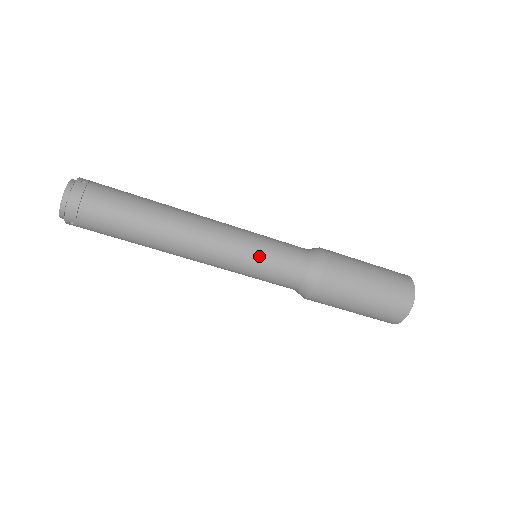
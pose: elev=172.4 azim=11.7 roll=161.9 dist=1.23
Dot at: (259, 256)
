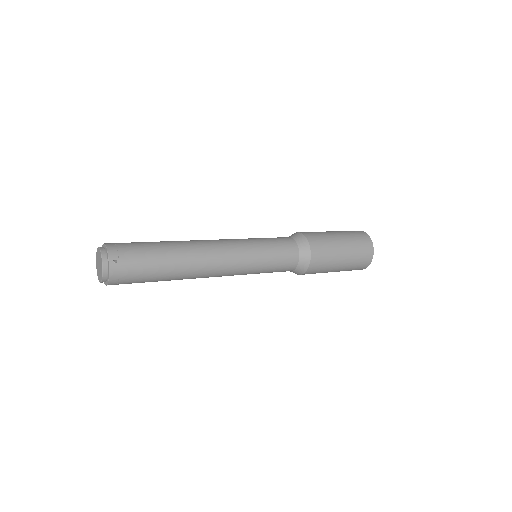
Dot at: (261, 269)
